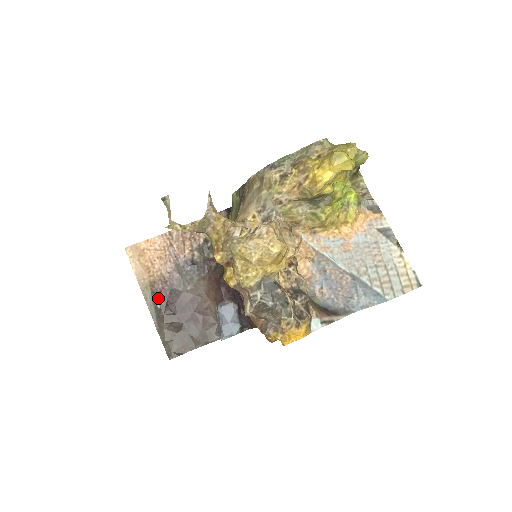
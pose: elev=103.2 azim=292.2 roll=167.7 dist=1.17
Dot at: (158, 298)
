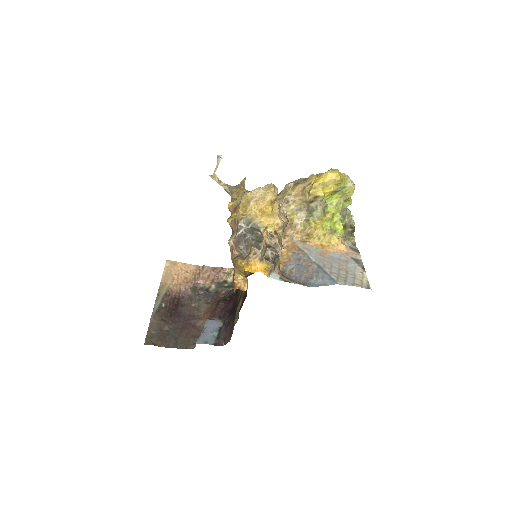
Dot at: (167, 300)
